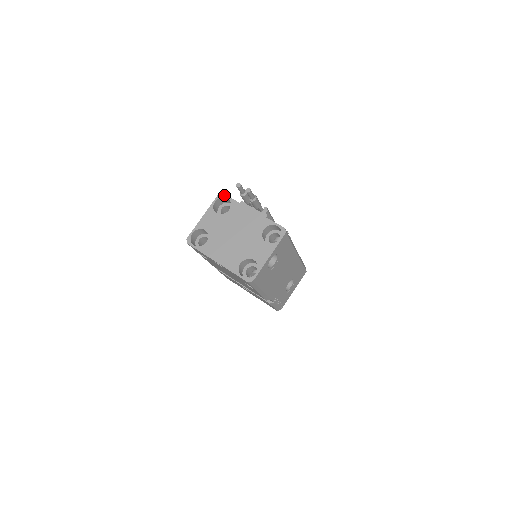
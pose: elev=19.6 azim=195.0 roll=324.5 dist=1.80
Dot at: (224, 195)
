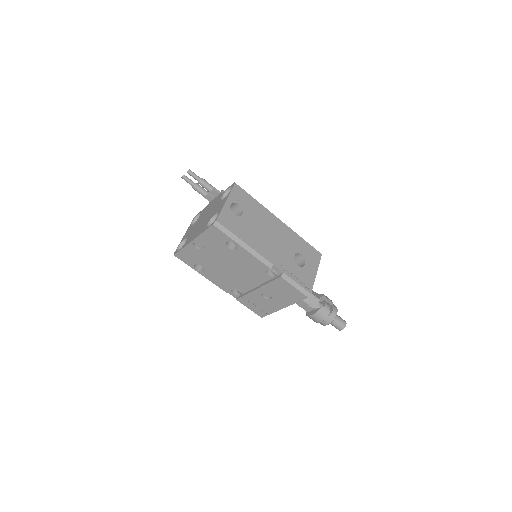
Dot at: (197, 215)
